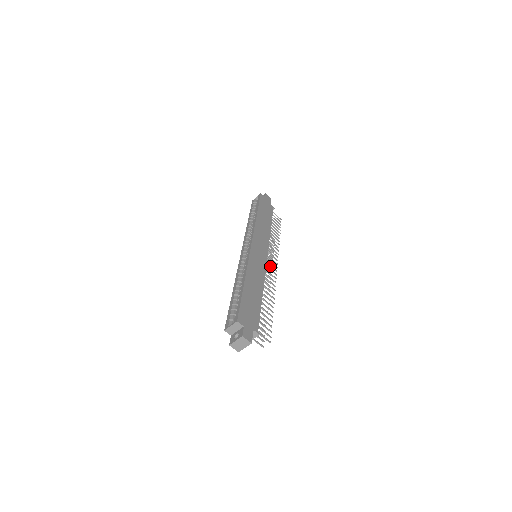
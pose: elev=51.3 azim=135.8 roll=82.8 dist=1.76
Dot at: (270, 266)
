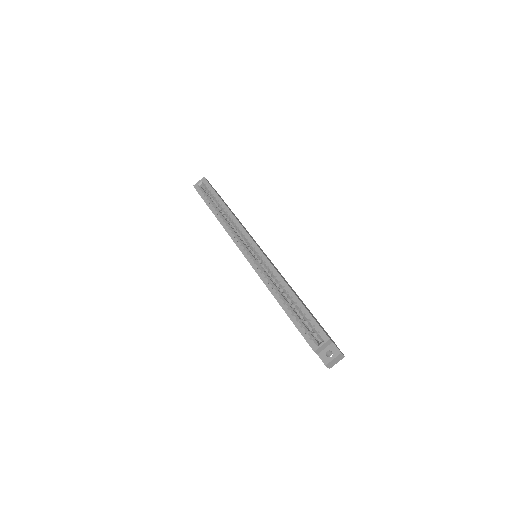
Dot at: occluded
